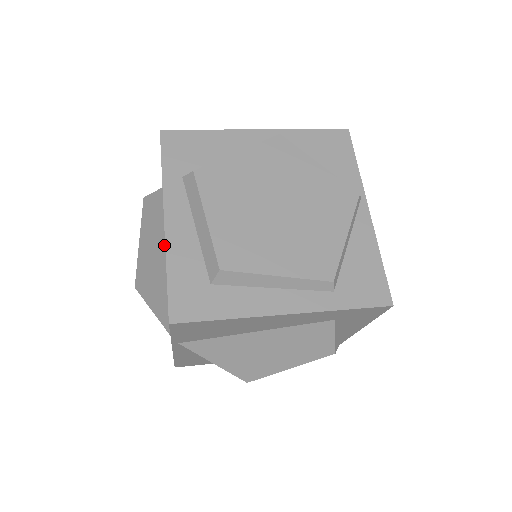
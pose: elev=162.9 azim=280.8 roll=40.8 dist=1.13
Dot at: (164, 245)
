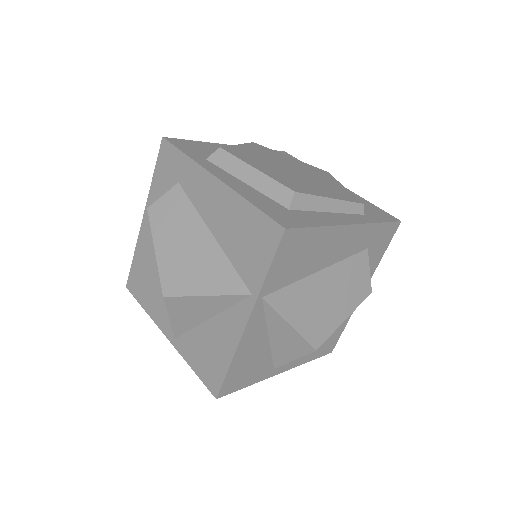
Dot at: (202, 225)
